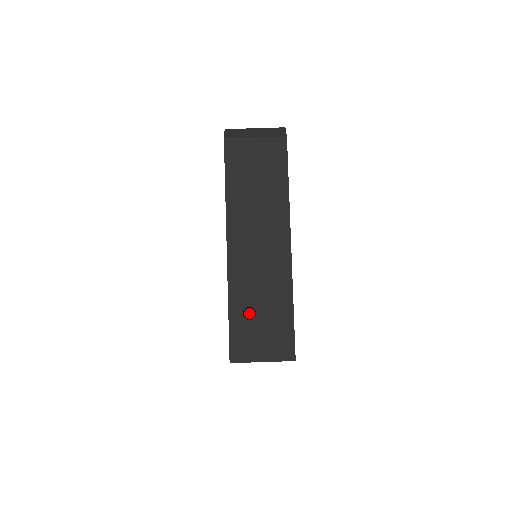
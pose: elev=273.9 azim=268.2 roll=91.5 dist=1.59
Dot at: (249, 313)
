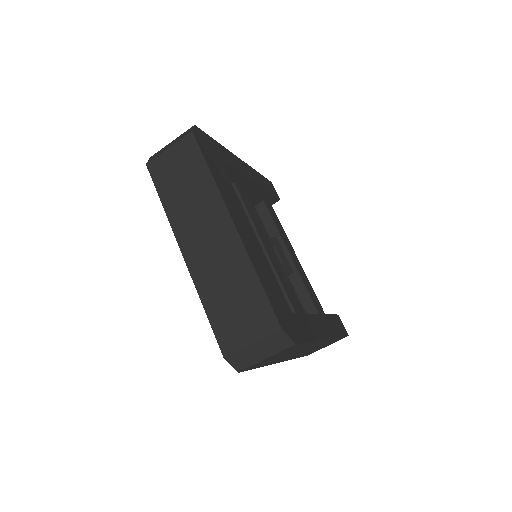
Dot at: occluded
